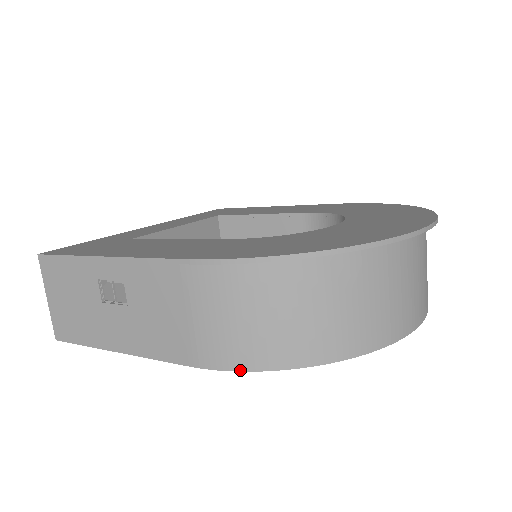
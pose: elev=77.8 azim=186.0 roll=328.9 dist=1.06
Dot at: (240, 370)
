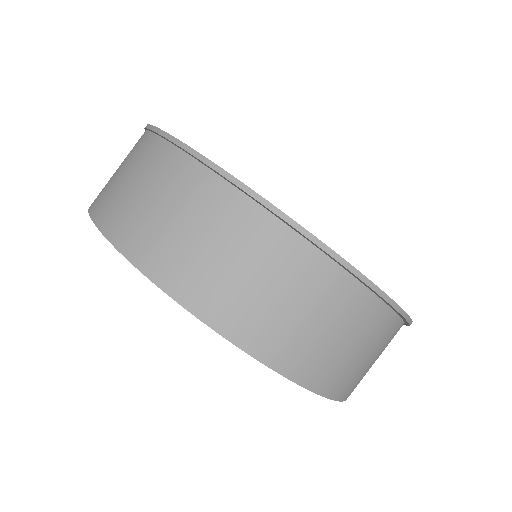
Dot at: (89, 210)
